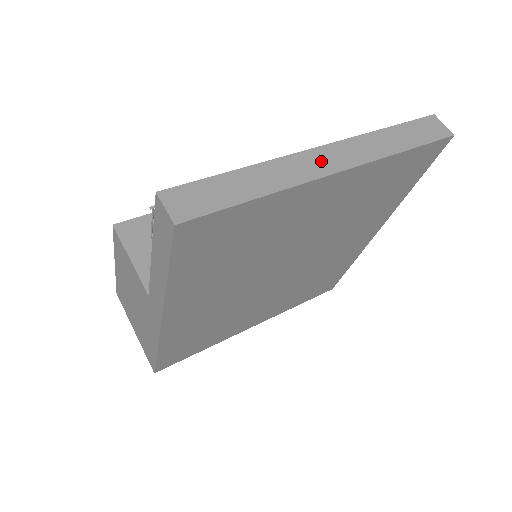
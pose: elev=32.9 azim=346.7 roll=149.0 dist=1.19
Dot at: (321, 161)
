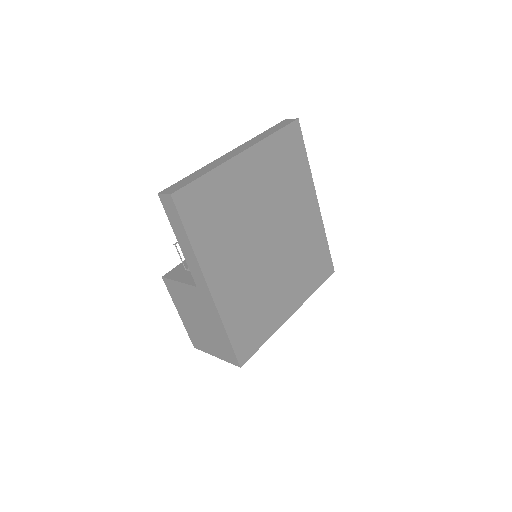
Dot at: (232, 154)
